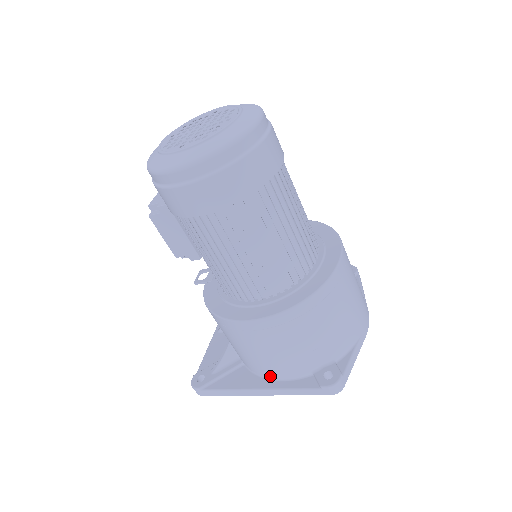
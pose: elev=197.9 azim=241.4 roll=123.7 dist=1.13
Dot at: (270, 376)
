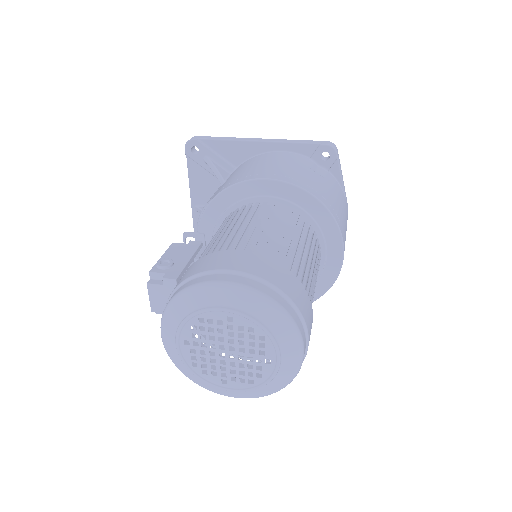
Dot at: occluded
